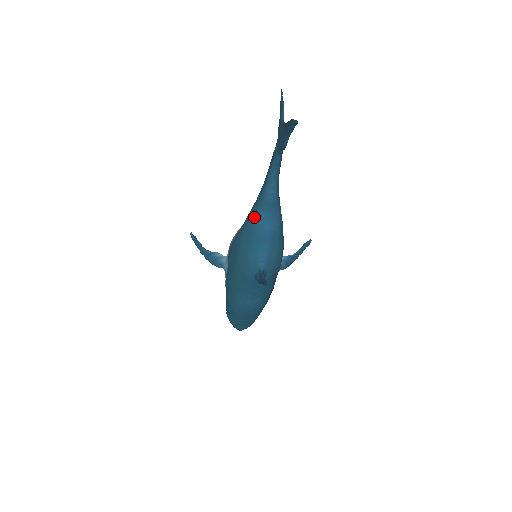
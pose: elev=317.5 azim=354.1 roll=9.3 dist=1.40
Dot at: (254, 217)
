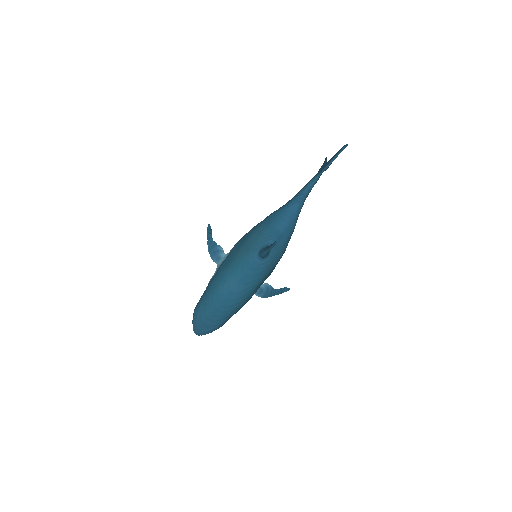
Dot at: (280, 210)
